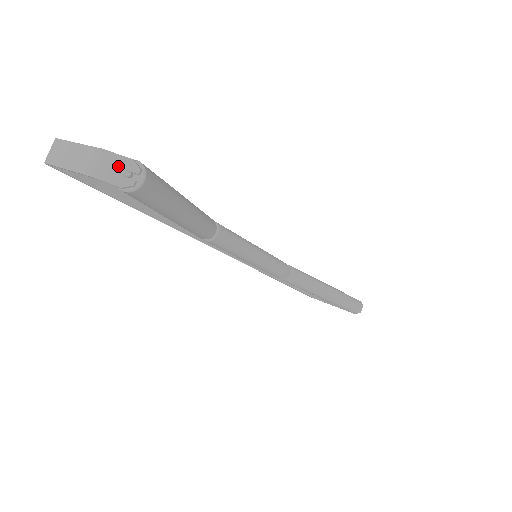
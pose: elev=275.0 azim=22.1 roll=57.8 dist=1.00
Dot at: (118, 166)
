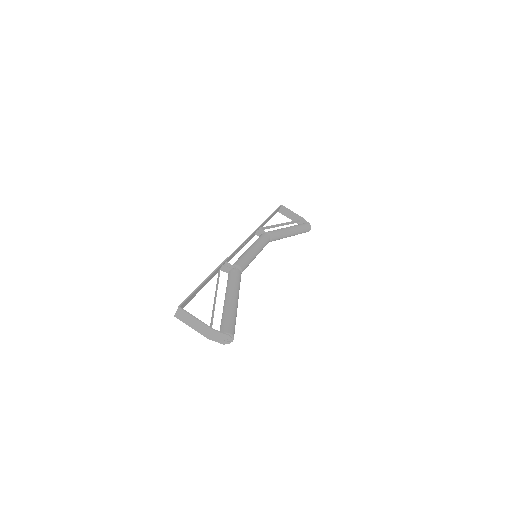
Dot at: (221, 337)
